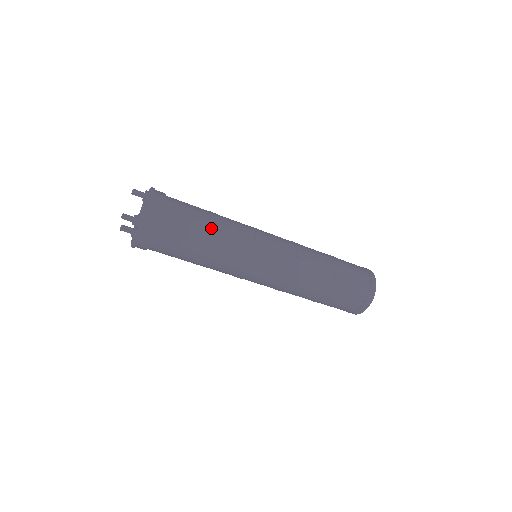
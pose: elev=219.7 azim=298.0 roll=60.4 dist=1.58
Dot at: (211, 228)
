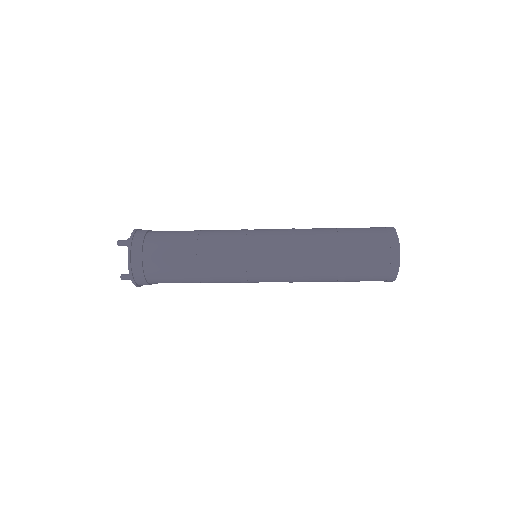
Dot at: (190, 258)
